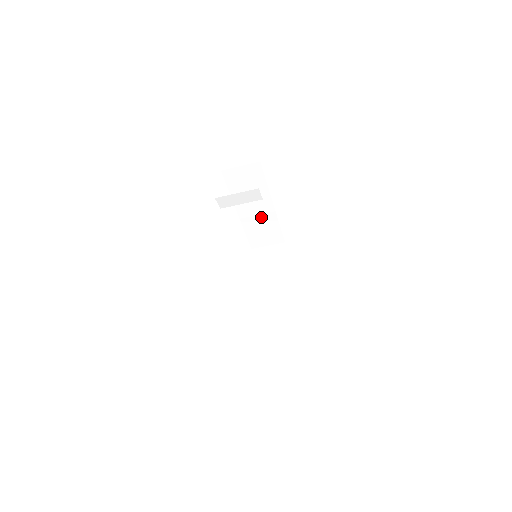
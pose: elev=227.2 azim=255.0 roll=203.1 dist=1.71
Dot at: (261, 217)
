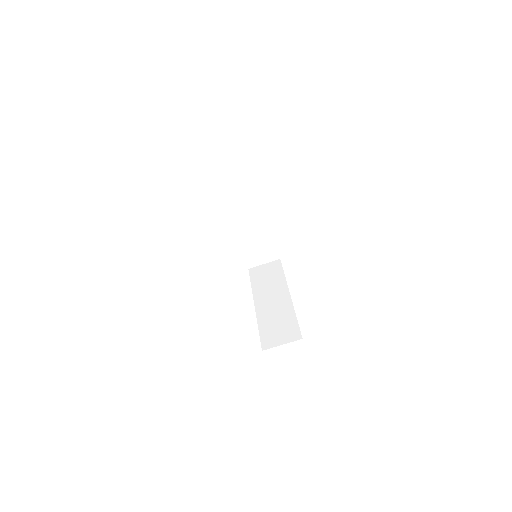
Dot at: (256, 232)
